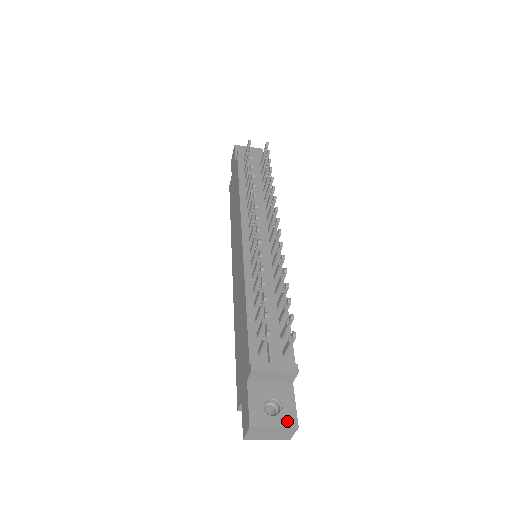
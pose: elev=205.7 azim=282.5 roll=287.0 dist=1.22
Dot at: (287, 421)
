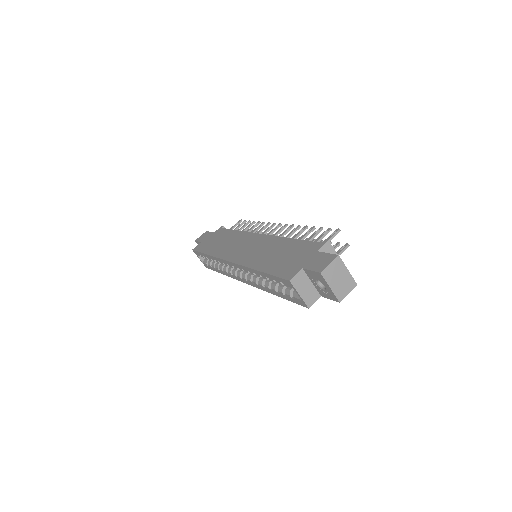
Dot at: (350, 277)
